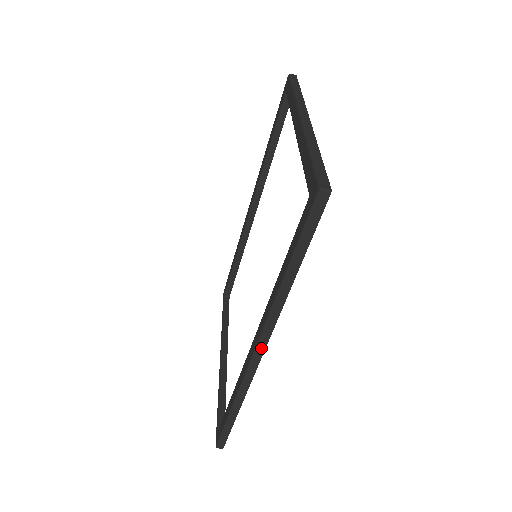
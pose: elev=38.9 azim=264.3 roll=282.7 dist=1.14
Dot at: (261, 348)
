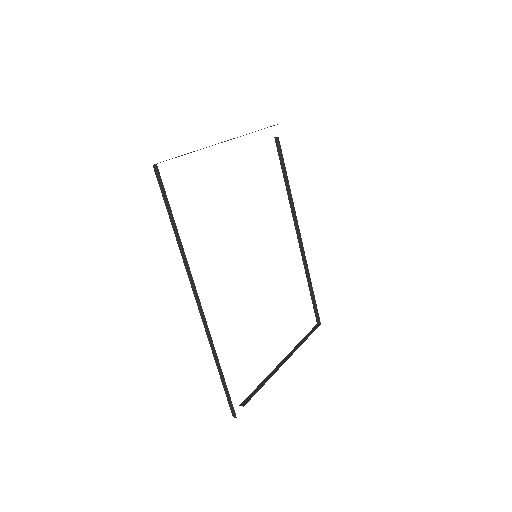
Dot at: (197, 299)
